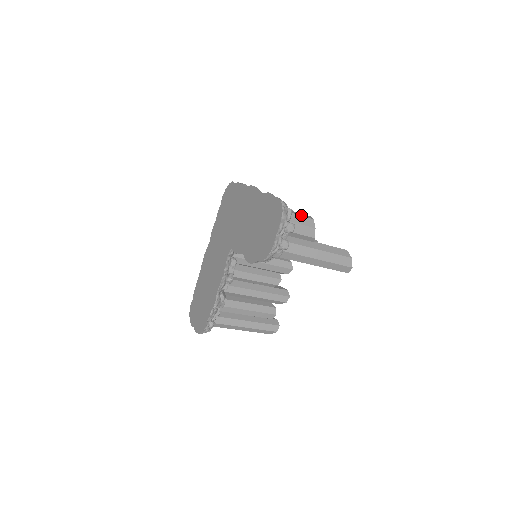
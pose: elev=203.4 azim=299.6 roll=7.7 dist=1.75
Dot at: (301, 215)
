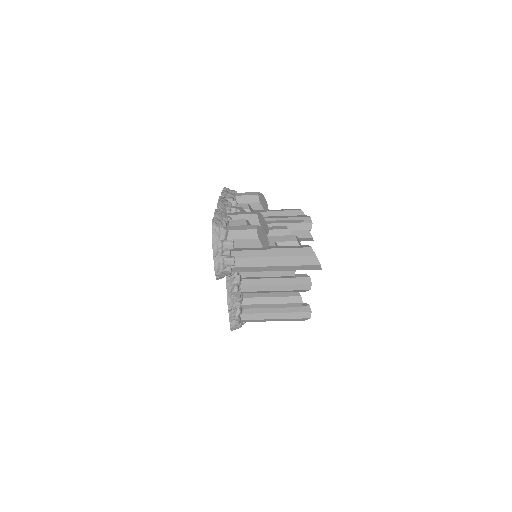
Dot at: (241, 229)
